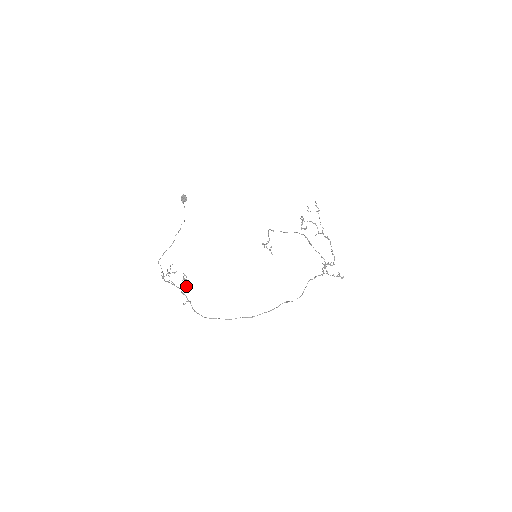
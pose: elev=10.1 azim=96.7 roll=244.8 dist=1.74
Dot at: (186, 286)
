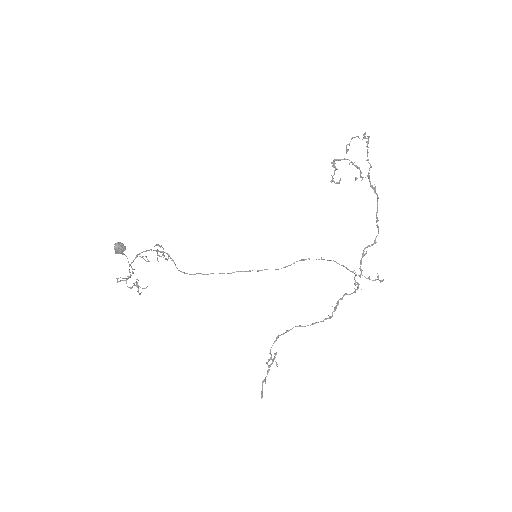
Dot at: (163, 249)
